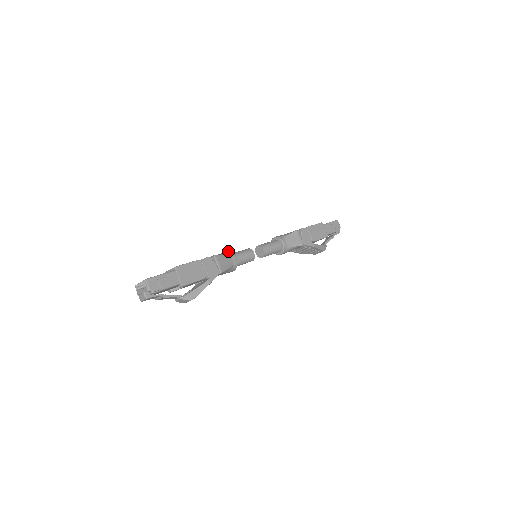
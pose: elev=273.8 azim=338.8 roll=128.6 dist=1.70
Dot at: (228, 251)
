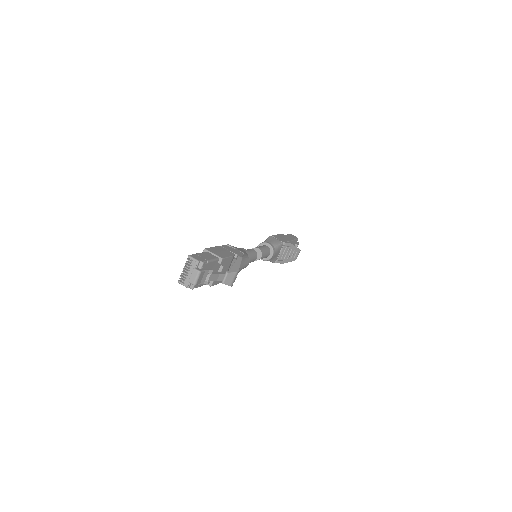
Dot at: occluded
